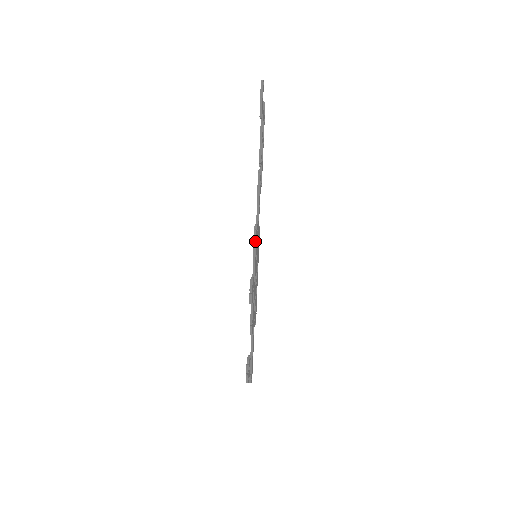
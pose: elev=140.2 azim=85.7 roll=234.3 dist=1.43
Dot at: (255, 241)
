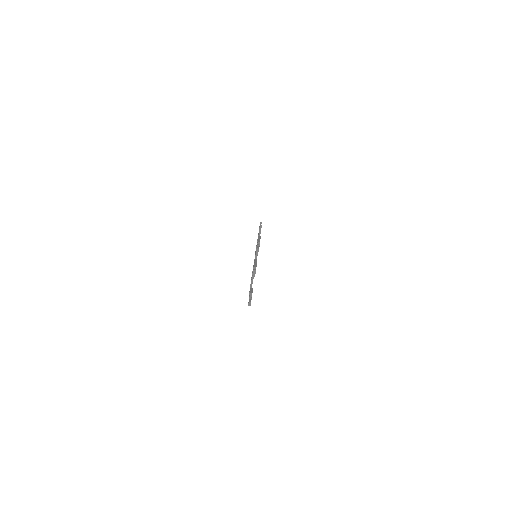
Dot at: occluded
